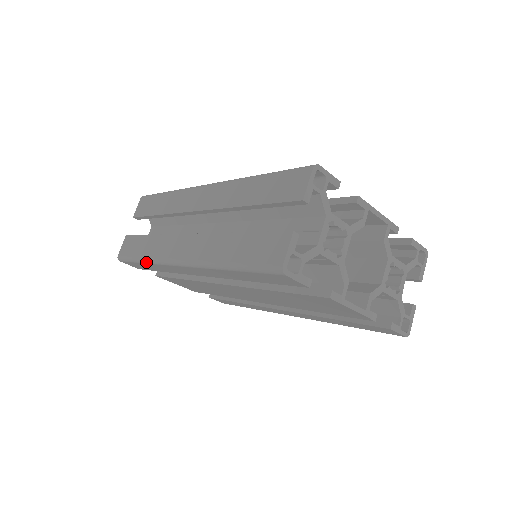
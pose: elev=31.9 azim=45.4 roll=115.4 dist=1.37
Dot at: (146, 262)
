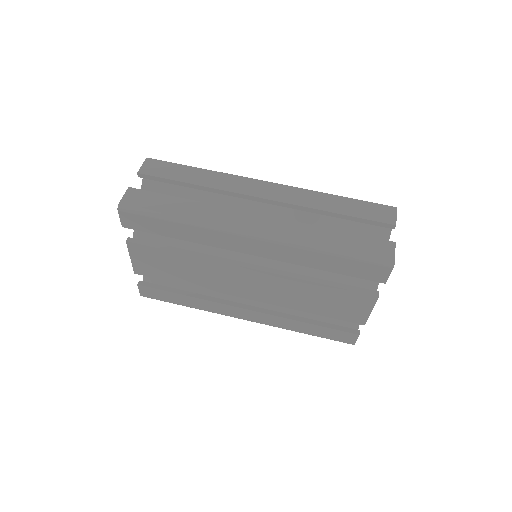
Dot at: (186, 222)
